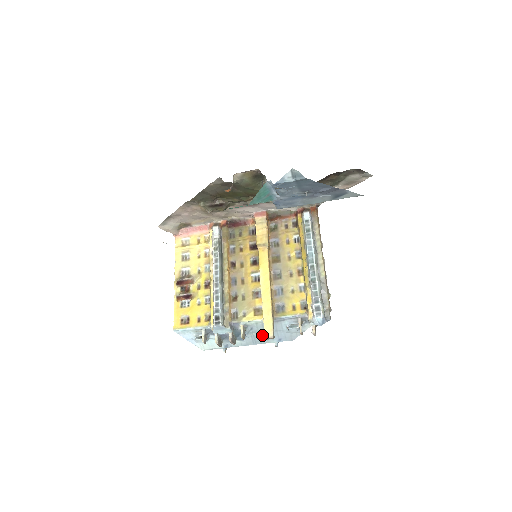
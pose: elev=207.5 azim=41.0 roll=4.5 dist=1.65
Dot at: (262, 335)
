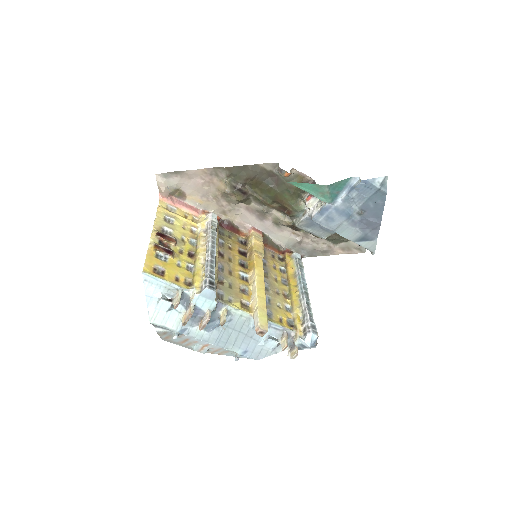
Dot at: (233, 335)
